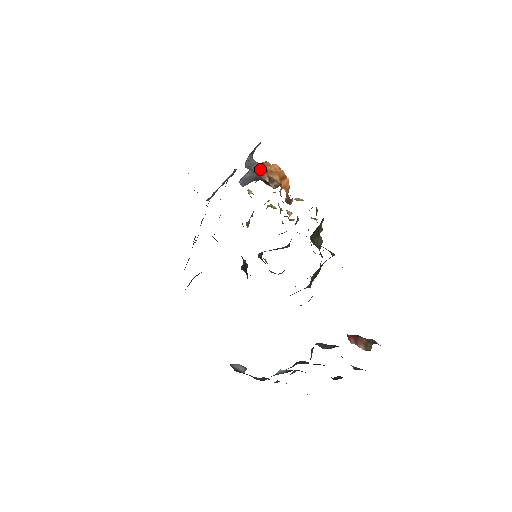
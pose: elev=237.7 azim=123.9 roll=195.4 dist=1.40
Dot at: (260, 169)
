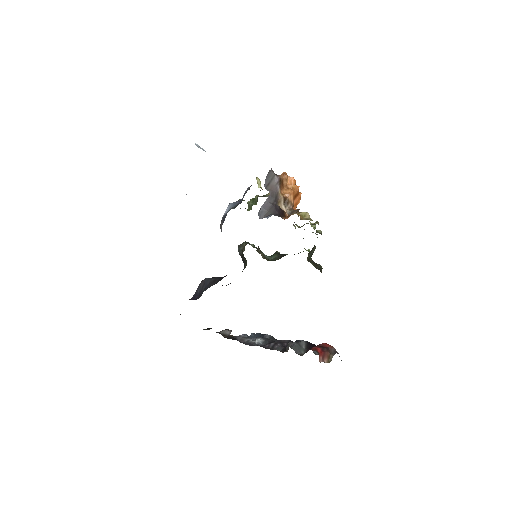
Dot at: (277, 186)
